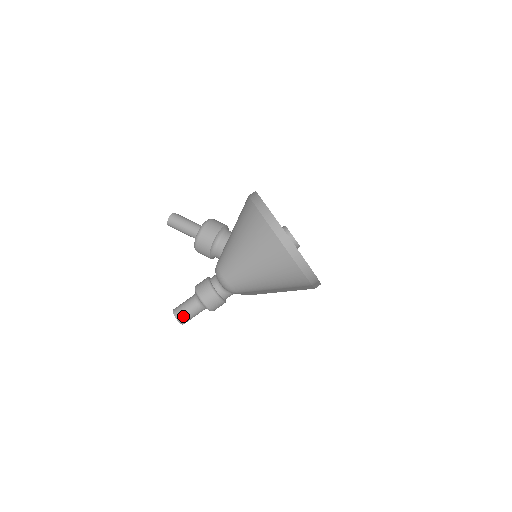
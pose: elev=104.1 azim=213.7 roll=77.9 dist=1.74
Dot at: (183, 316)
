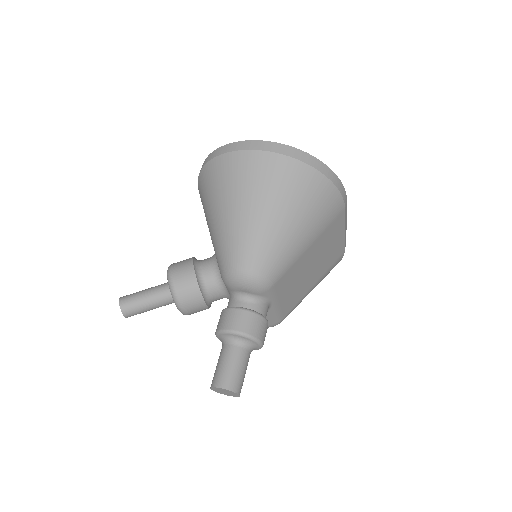
Dot at: (231, 378)
